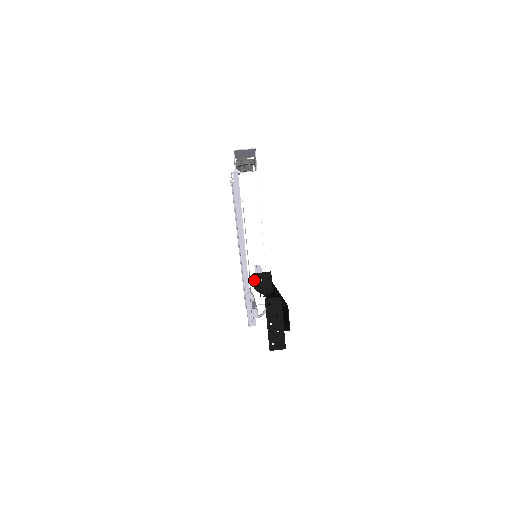
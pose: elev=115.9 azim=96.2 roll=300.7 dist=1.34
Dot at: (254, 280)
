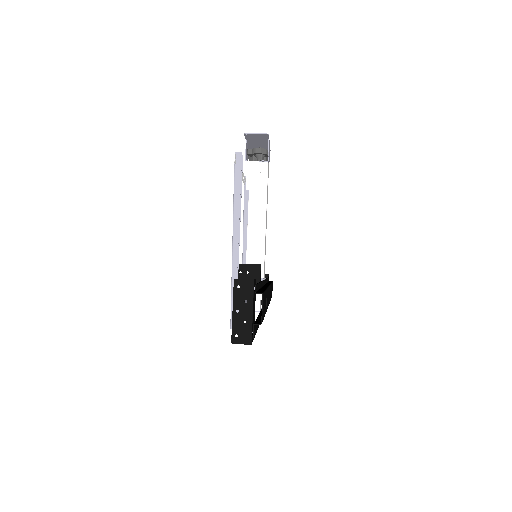
Dot at: occluded
